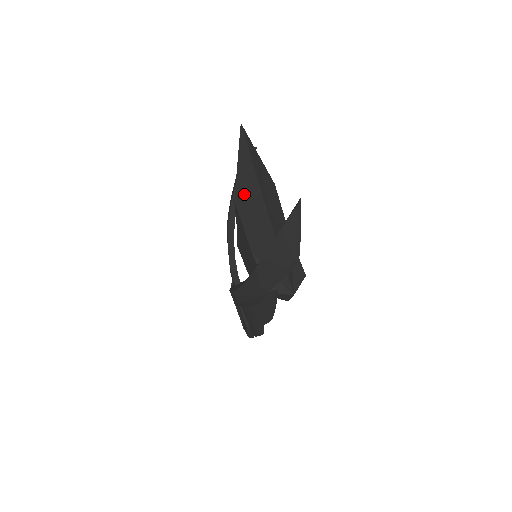
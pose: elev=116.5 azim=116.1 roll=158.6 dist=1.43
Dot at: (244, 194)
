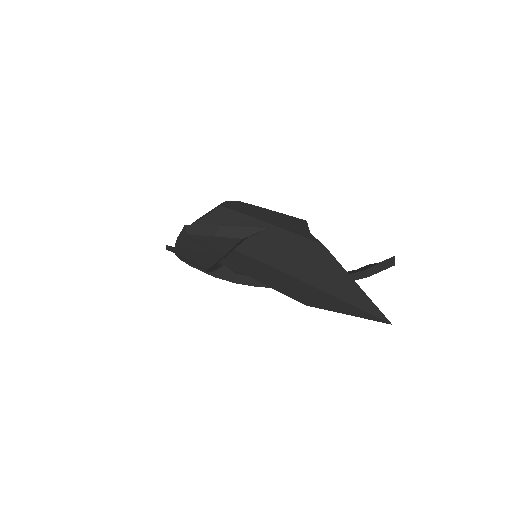
Dot at: occluded
